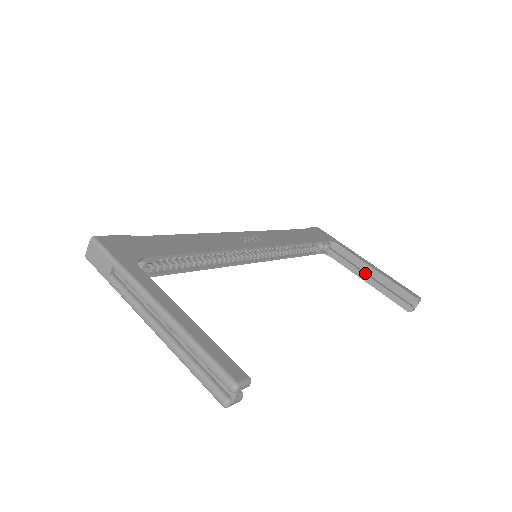
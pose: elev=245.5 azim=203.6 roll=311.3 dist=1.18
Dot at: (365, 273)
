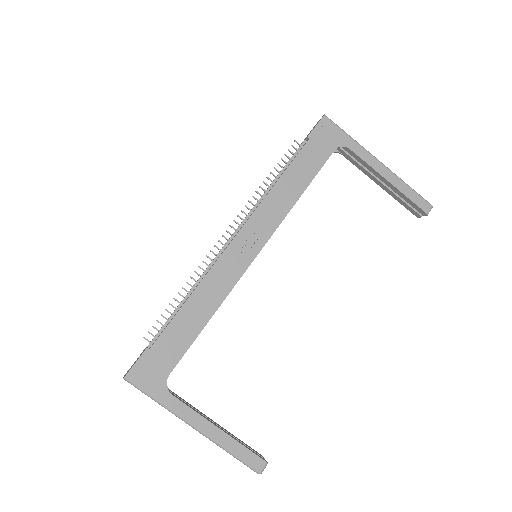
Dot at: (377, 177)
